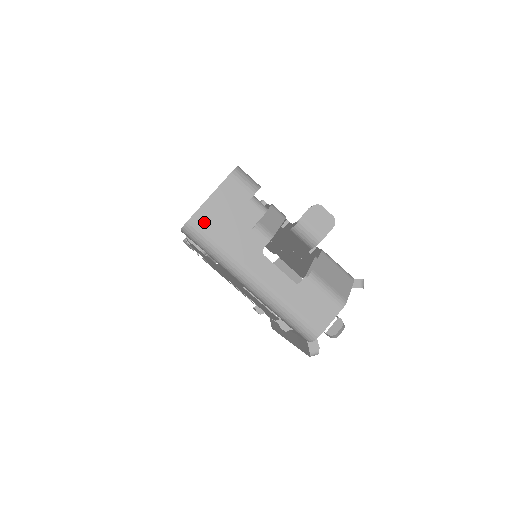
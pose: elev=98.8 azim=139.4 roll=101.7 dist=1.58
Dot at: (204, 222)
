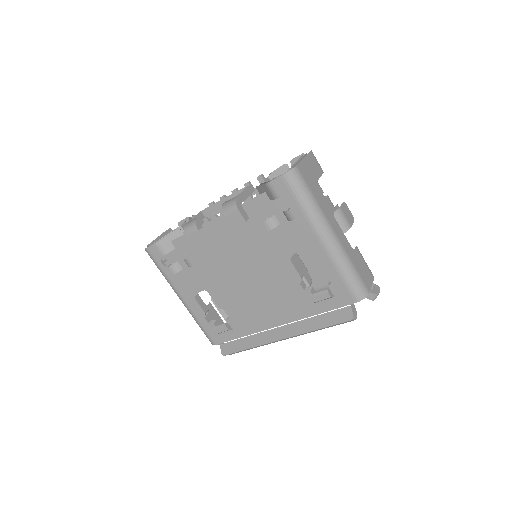
Dot at: (303, 174)
